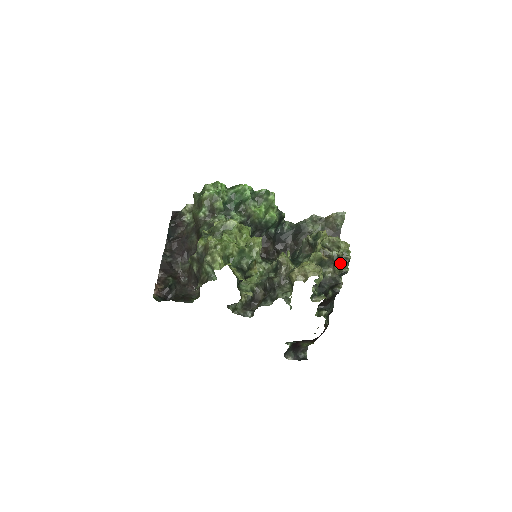
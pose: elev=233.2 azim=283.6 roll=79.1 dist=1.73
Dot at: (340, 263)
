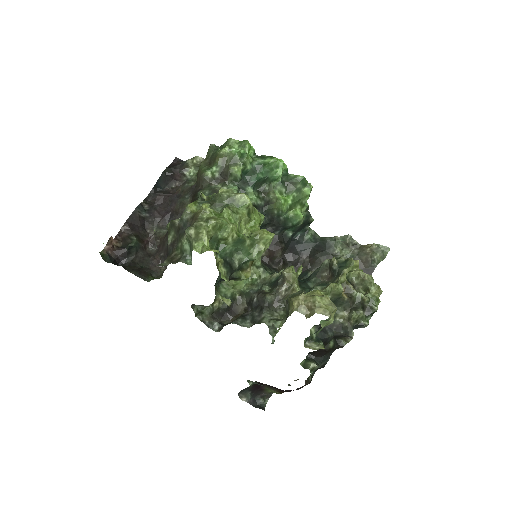
Dot at: (361, 311)
